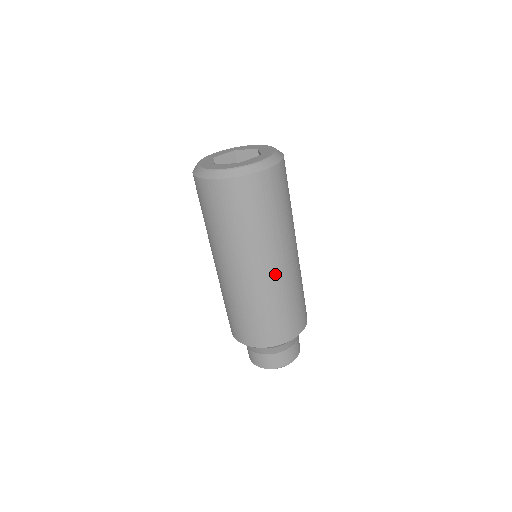
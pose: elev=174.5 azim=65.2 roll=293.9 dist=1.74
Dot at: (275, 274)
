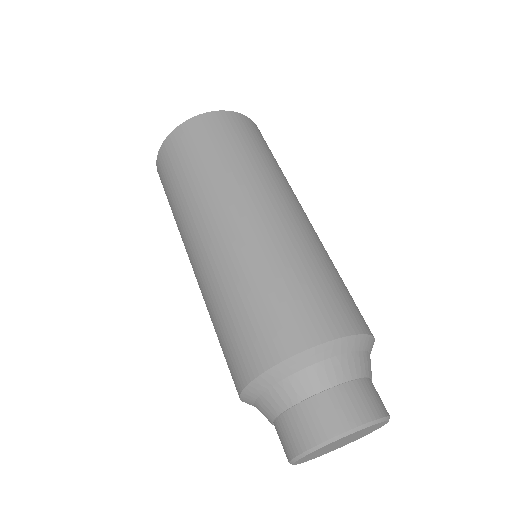
Dot at: (259, 221)
